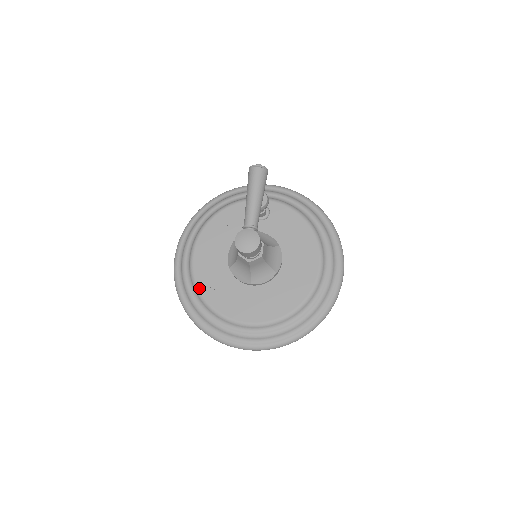
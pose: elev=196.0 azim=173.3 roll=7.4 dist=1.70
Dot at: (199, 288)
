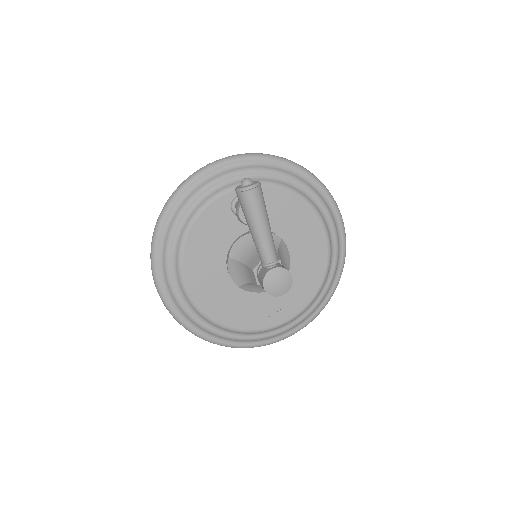
Dot at: (213, 319)
